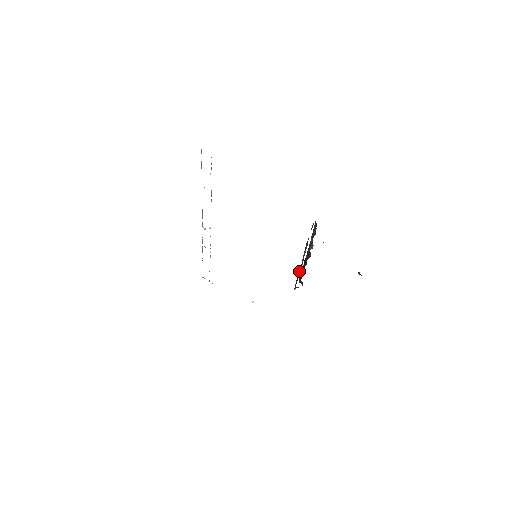
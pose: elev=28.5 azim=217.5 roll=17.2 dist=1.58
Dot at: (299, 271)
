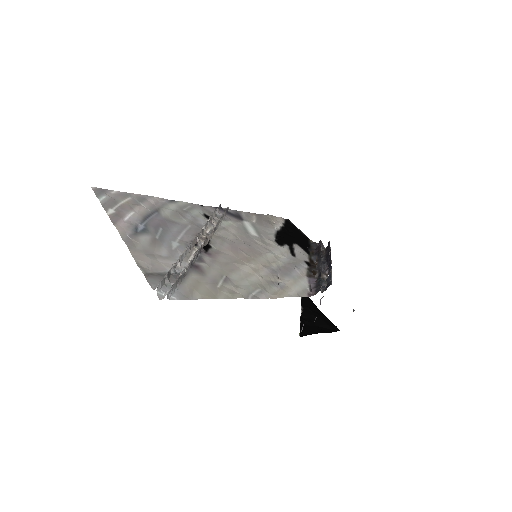
Dot at: (320, 254)
